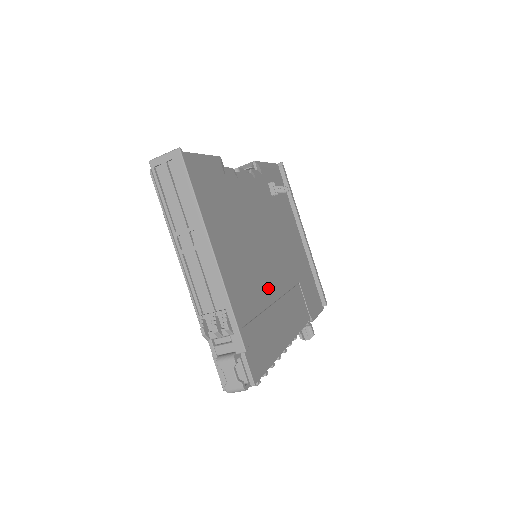
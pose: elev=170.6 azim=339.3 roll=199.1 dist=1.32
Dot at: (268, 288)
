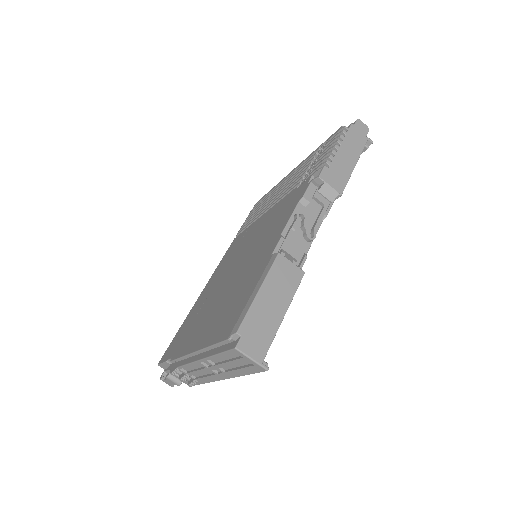
Dot at: occluded
